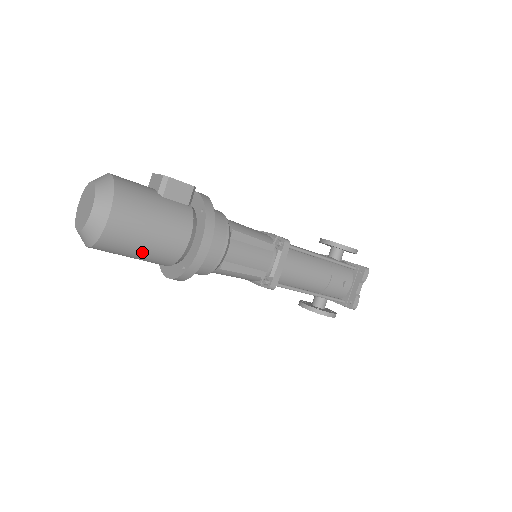
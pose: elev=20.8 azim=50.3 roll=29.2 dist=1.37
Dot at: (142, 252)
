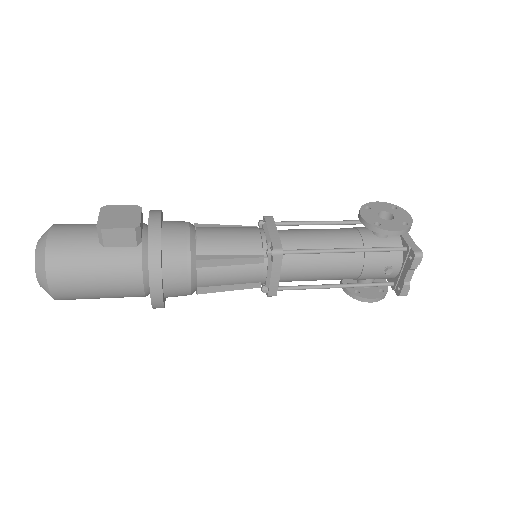
Dot at: occluded
